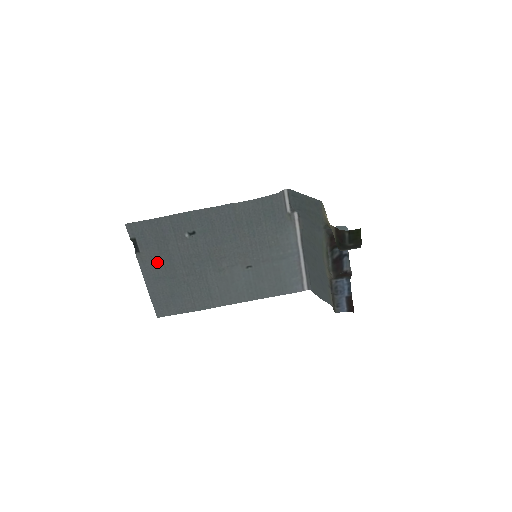
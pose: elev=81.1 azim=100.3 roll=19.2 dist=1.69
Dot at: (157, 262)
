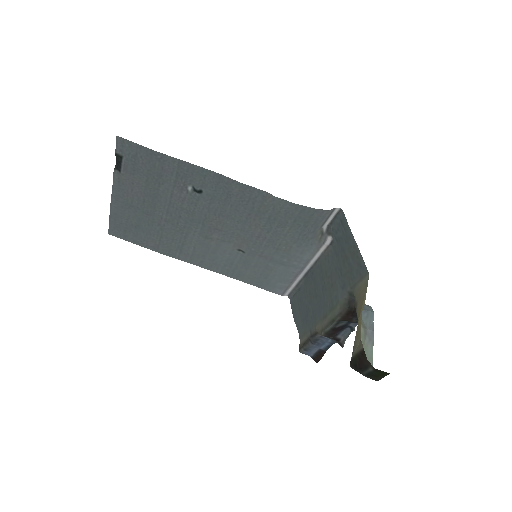
Dot at: (137, 191)
